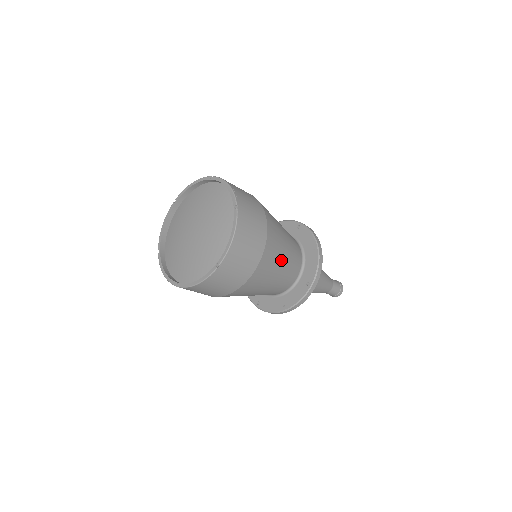
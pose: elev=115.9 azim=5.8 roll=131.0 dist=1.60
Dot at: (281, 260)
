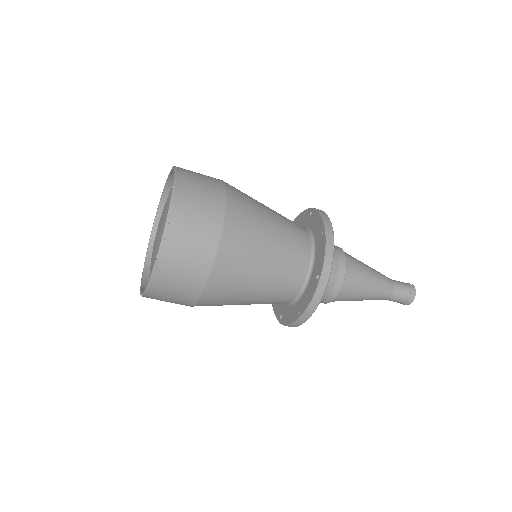
Dot at: (263, 248)
